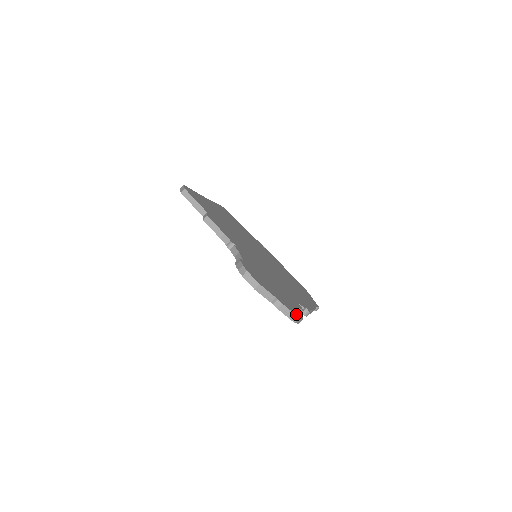
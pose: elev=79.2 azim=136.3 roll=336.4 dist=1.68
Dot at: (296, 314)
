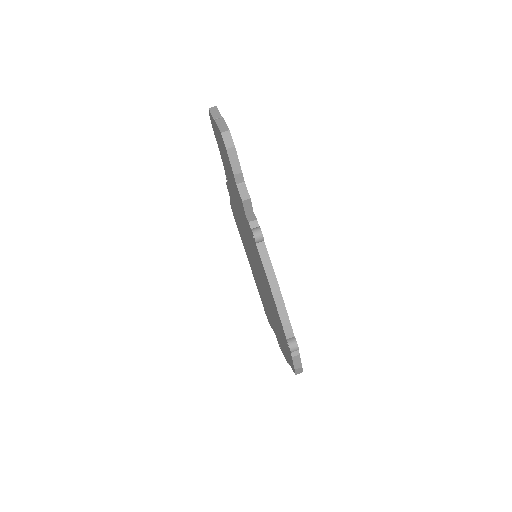
Dot at: (230, 133)
